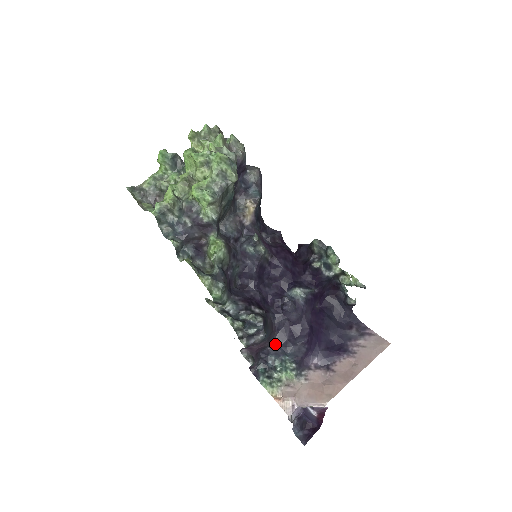
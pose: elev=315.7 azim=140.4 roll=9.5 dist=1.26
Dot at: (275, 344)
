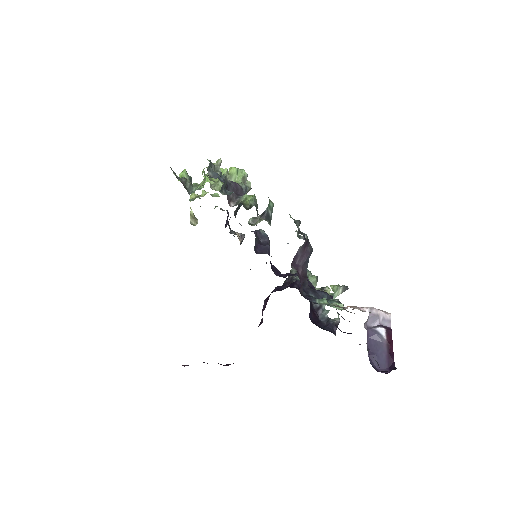
Dot at: (310, 288)
